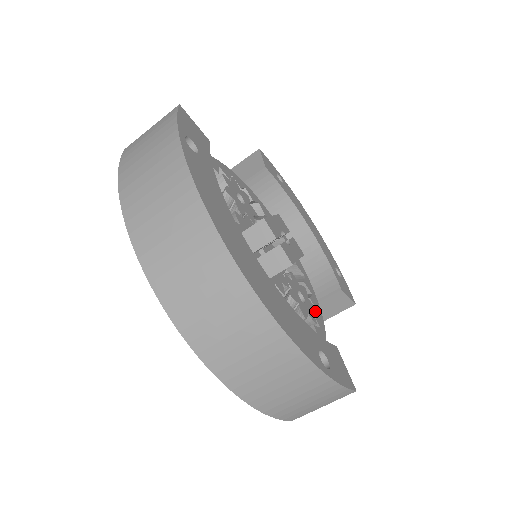
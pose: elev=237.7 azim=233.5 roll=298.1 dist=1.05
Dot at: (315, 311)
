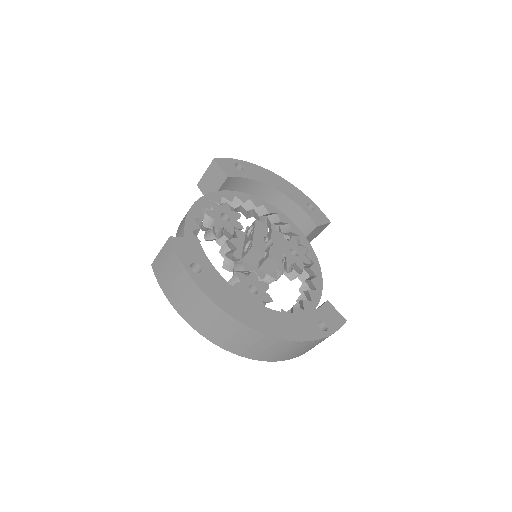
Dot at: (306, 251)
